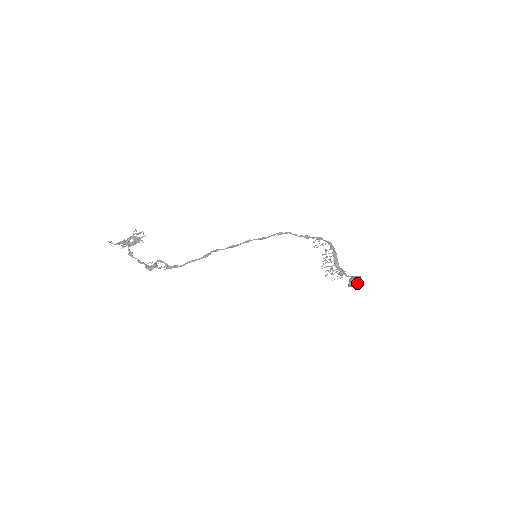
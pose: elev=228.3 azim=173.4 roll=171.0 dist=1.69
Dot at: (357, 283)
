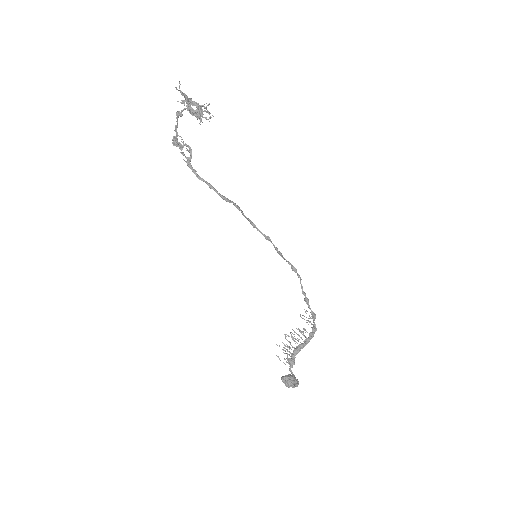
Dot at: (290, 385)
